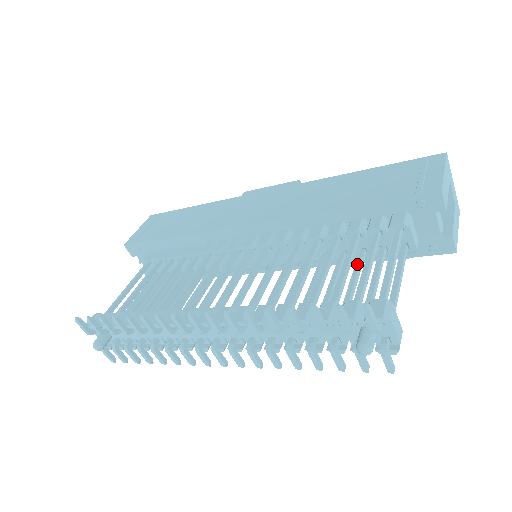
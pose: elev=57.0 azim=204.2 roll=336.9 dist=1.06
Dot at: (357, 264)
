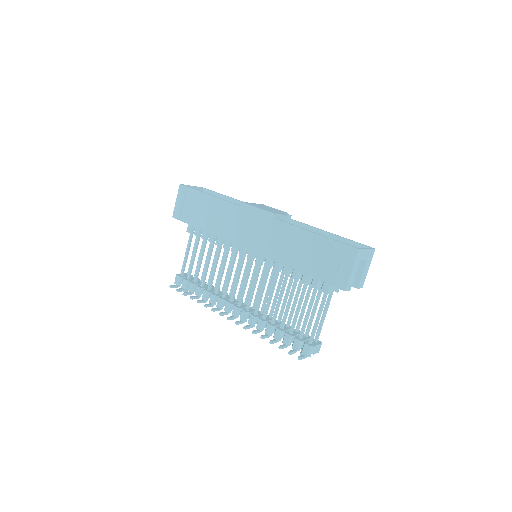
Dot at: (308, 291)
